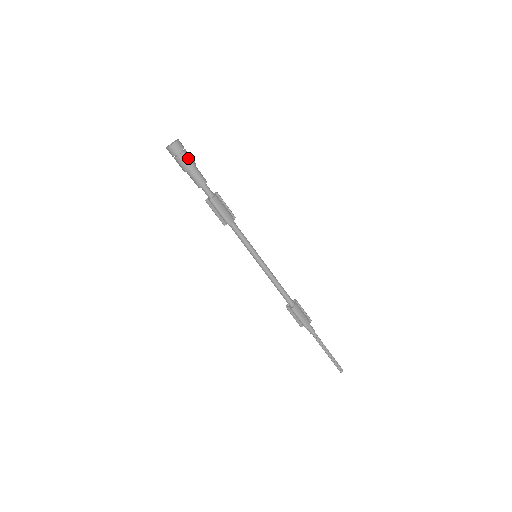
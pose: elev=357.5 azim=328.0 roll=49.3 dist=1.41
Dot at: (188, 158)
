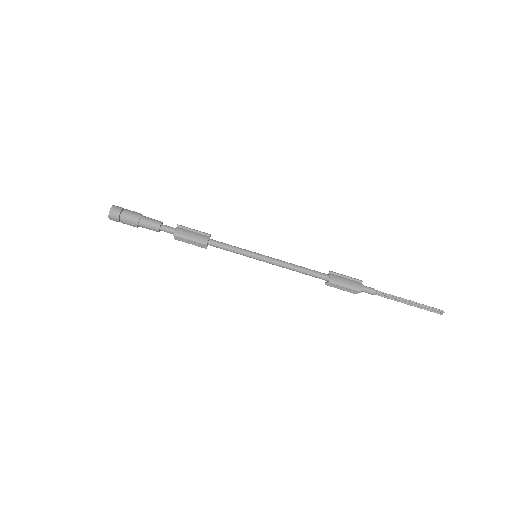
Dot at: (130, 214)
